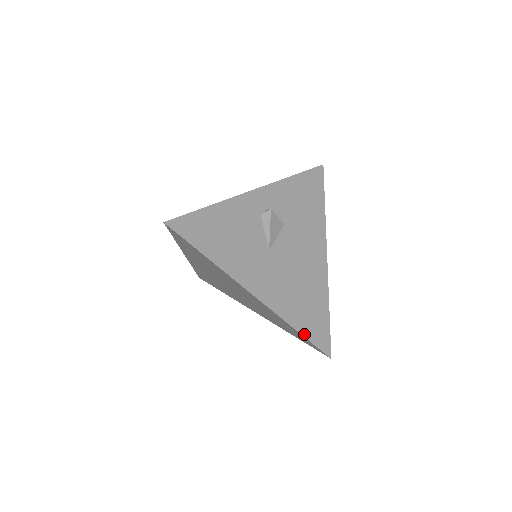
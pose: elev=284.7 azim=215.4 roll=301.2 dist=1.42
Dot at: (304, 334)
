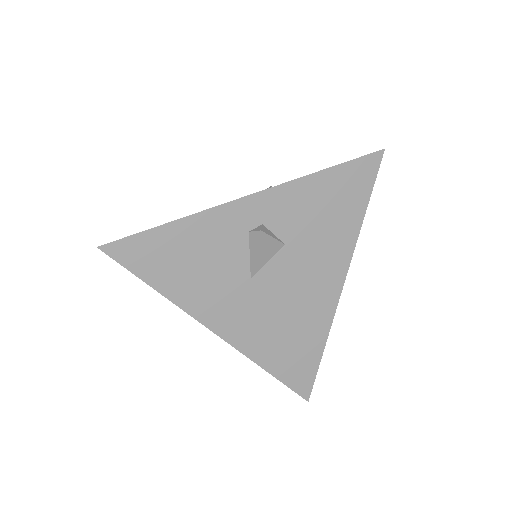
Dot at: (277, 375)
